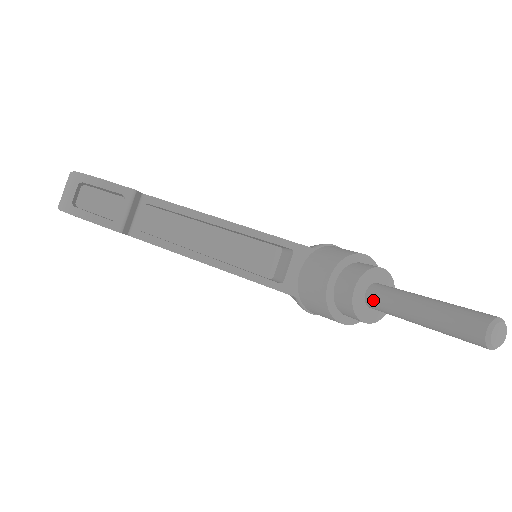
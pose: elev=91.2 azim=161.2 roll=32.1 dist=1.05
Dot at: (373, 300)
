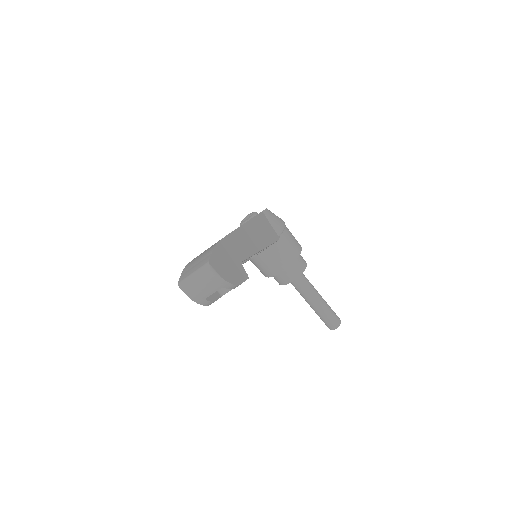
Dot at: (295, 283)
